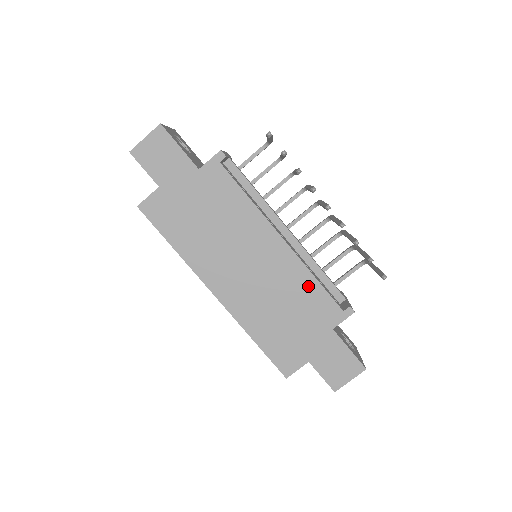
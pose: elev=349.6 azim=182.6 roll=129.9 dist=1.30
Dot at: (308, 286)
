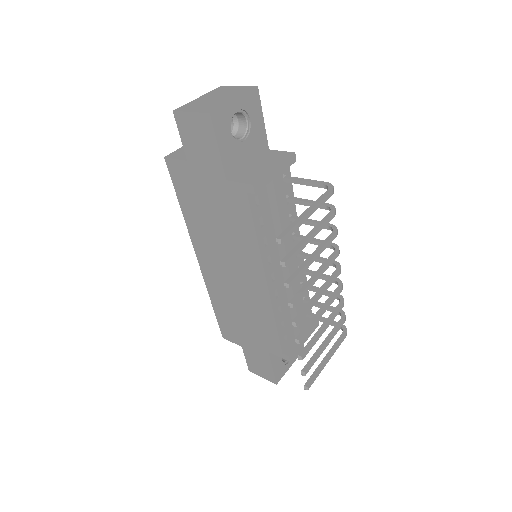
Dot at: (267, 321)
